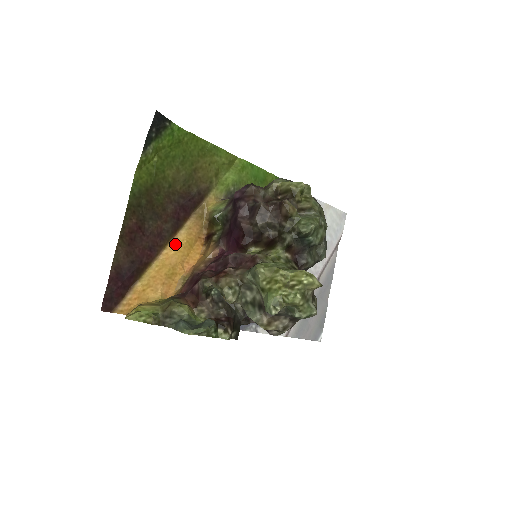
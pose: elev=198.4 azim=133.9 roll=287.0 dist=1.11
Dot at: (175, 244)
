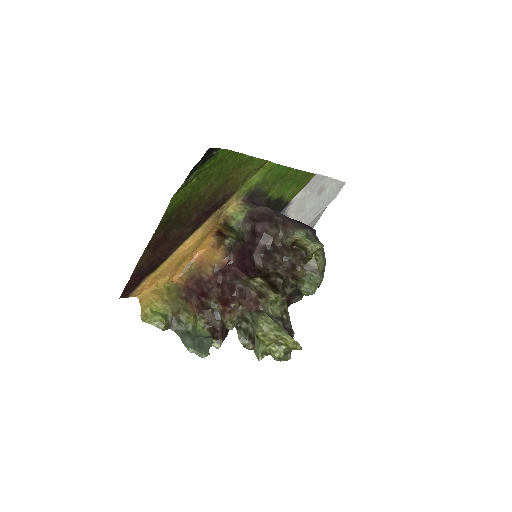
Dot at: (190, 241)
